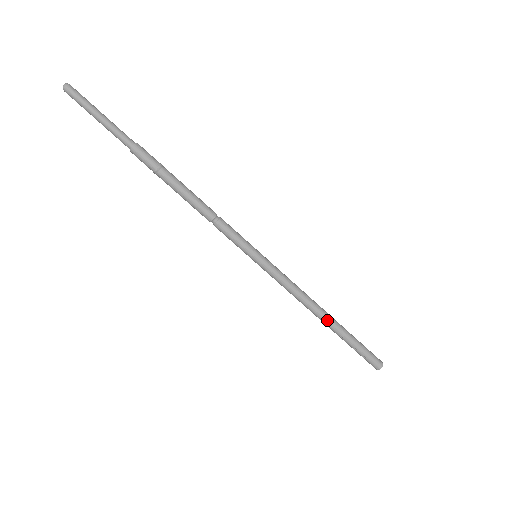
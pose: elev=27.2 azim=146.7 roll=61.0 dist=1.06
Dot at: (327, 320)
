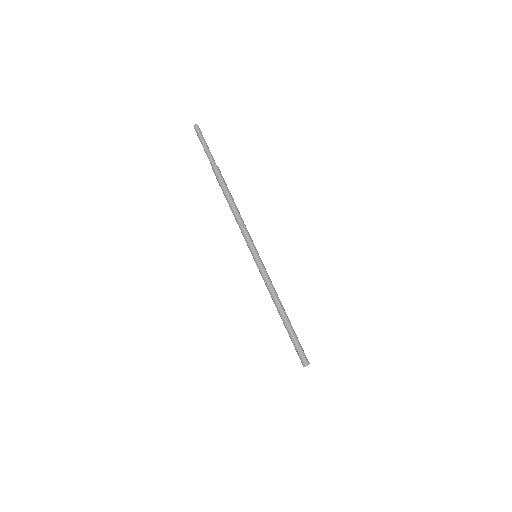
Dot at: (283, 315)
